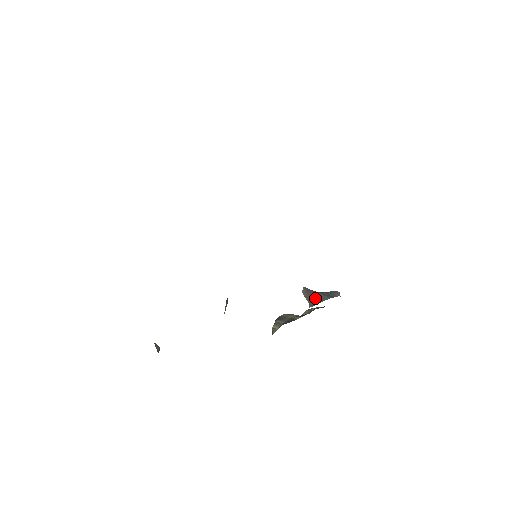
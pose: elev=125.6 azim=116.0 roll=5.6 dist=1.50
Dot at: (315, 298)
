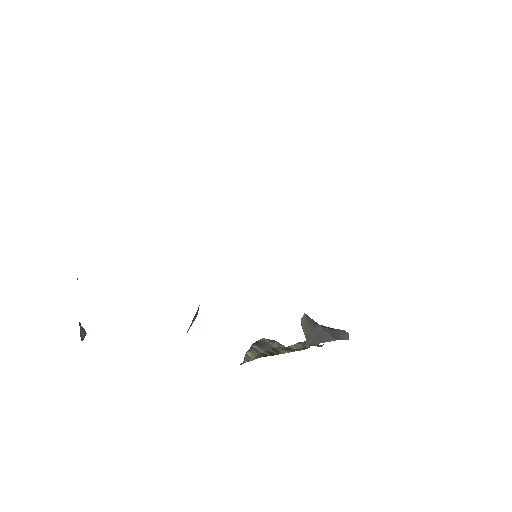
Dot at: (316, 334)
